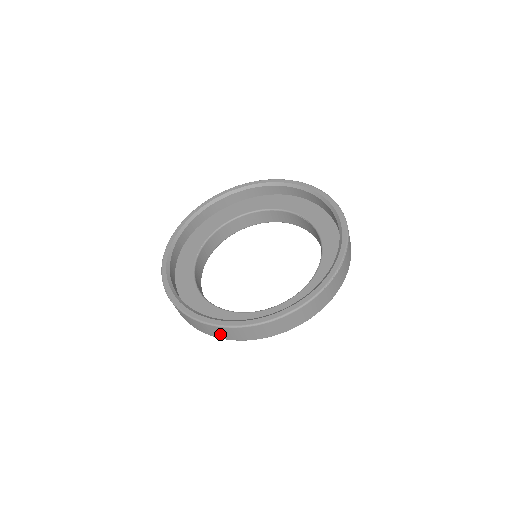
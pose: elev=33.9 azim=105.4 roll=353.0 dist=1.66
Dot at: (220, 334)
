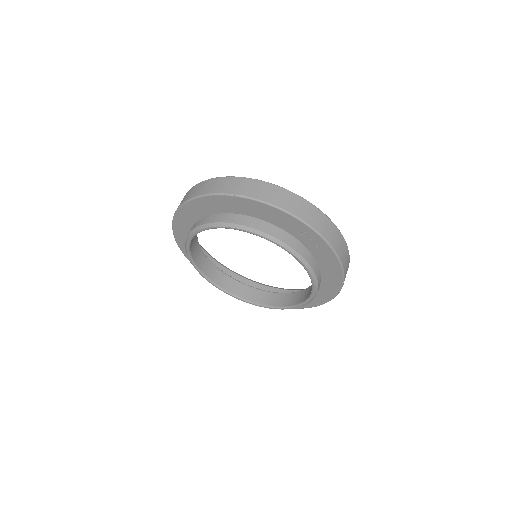
Dot at: (296, 208)
